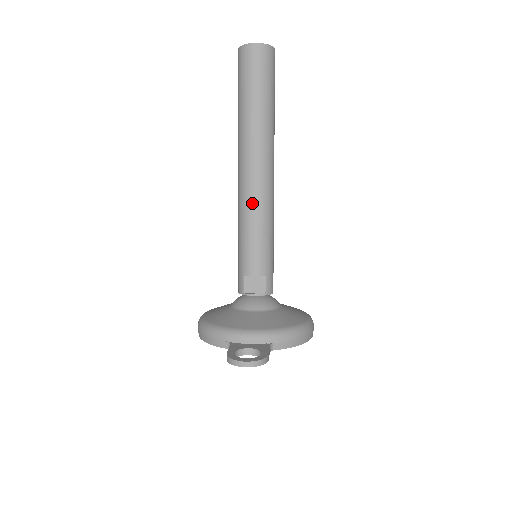
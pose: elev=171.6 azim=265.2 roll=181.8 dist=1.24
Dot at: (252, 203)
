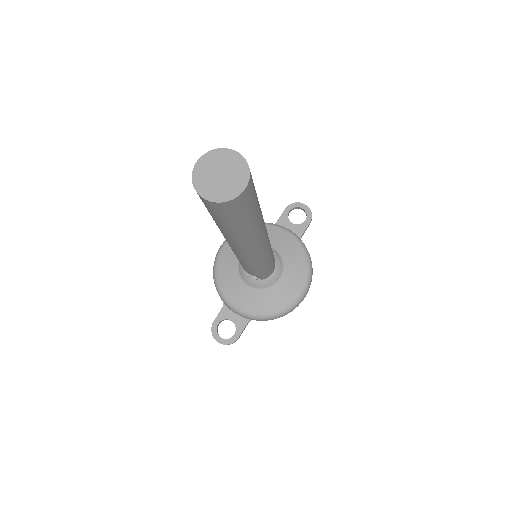
Dot at: (237, 257)
